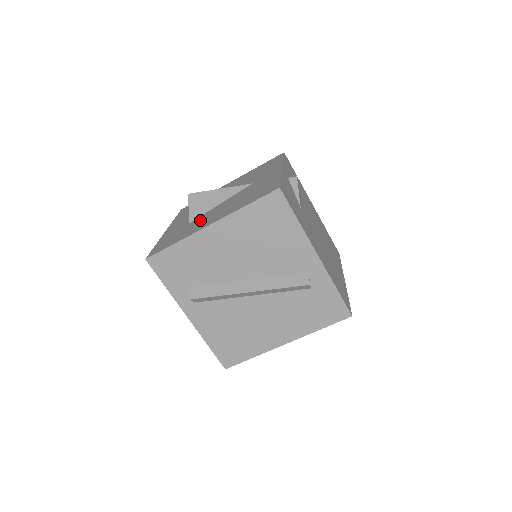
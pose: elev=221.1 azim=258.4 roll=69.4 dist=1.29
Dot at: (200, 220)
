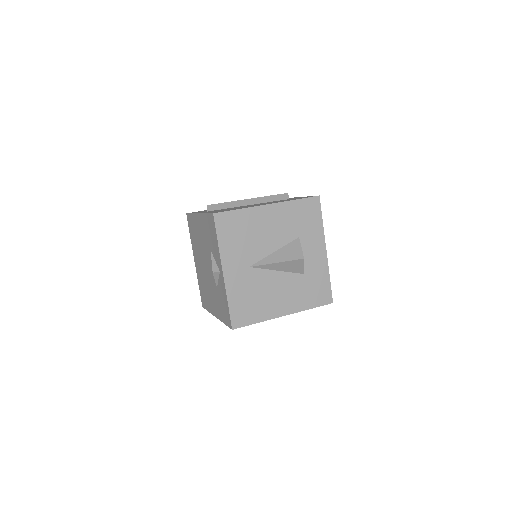
Dot at: occluded
